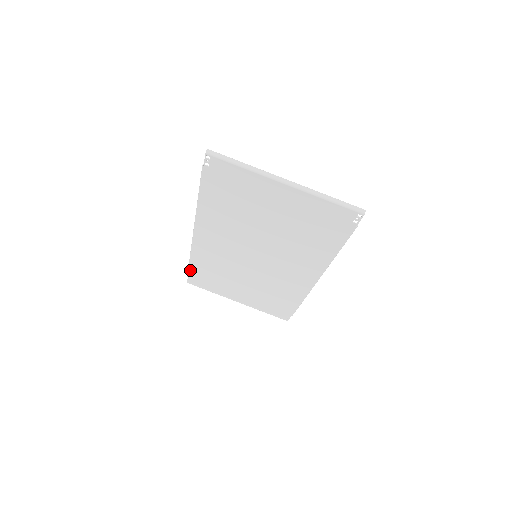
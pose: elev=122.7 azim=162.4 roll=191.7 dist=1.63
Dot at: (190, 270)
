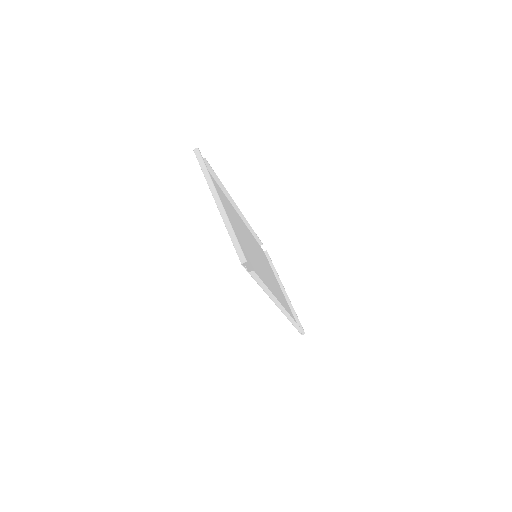
Dot at: (257, 241)
